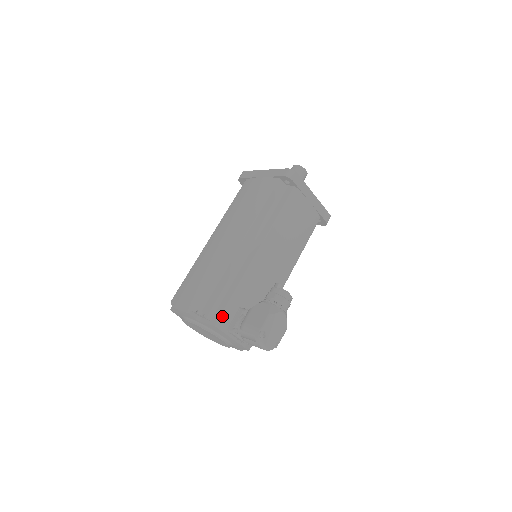
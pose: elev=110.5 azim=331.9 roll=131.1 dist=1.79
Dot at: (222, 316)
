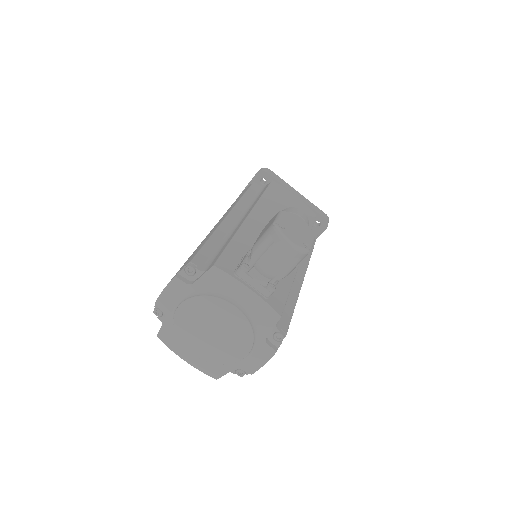
Dot at: (221, 258)
